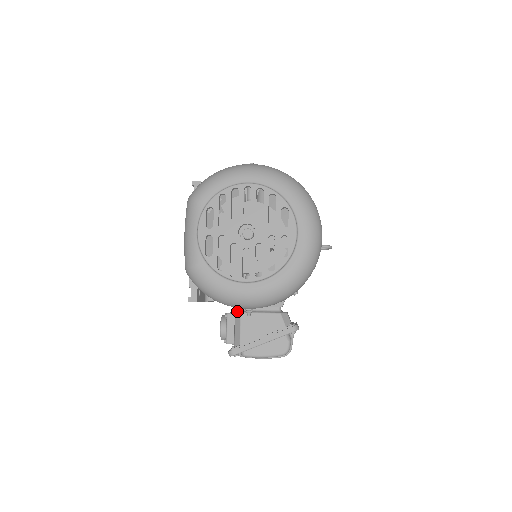
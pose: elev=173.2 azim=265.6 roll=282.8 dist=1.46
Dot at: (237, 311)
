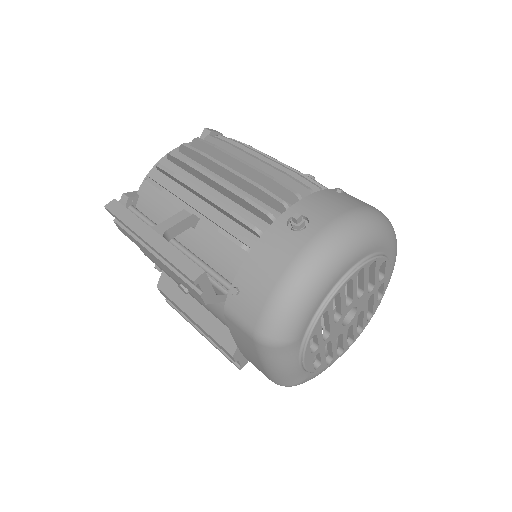
Dot at: occluded
